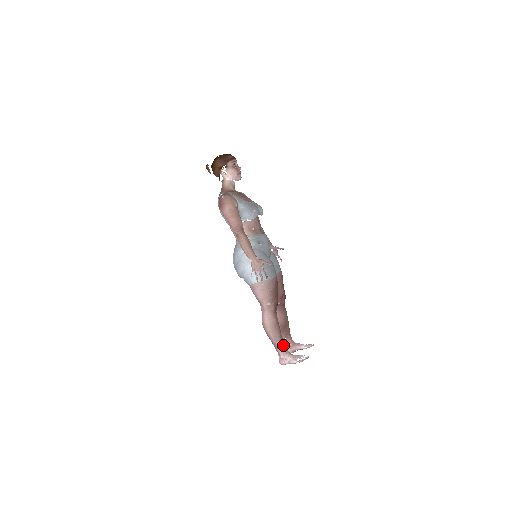
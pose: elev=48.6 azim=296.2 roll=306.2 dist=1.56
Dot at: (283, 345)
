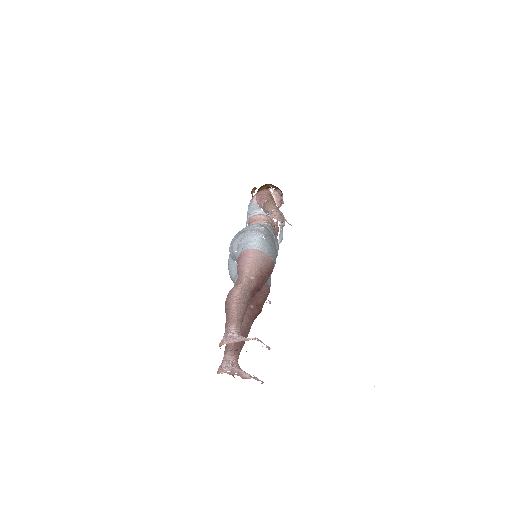
Dot at: (240, 325)
